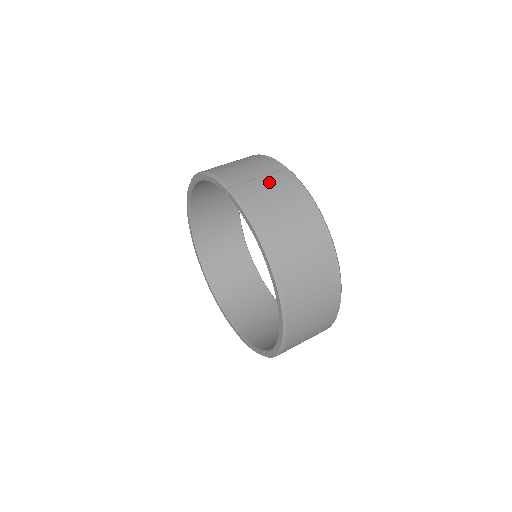
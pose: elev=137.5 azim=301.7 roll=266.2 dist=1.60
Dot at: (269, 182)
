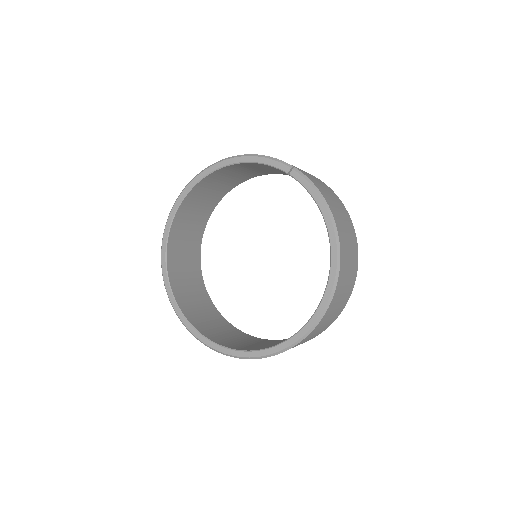
Dot at: (315, 178)
